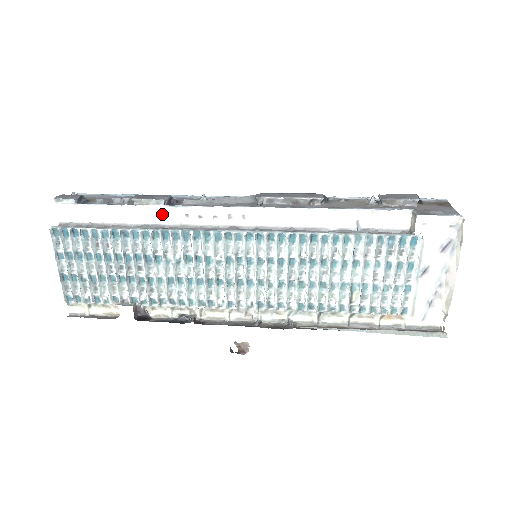
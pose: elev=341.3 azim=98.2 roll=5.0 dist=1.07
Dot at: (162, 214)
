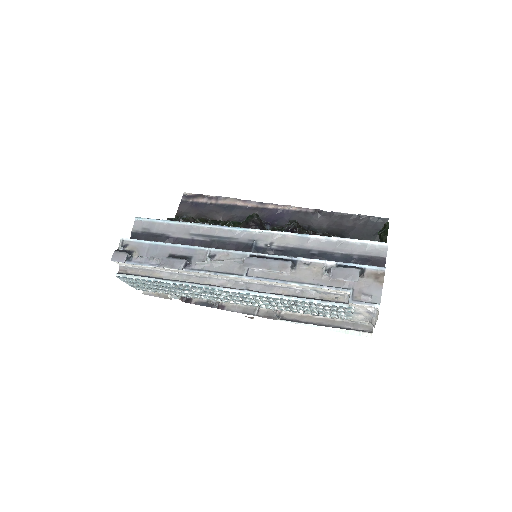
Dot at: (183, 272)
